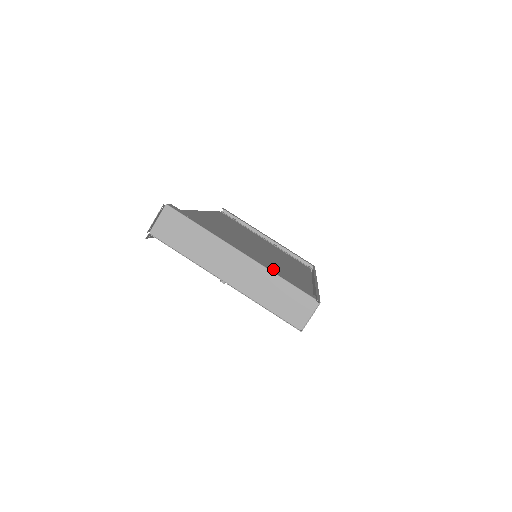
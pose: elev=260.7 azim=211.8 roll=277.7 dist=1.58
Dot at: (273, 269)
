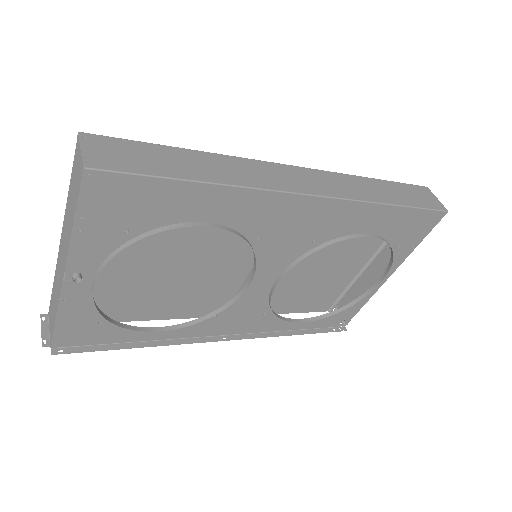
Dot at: occluded
